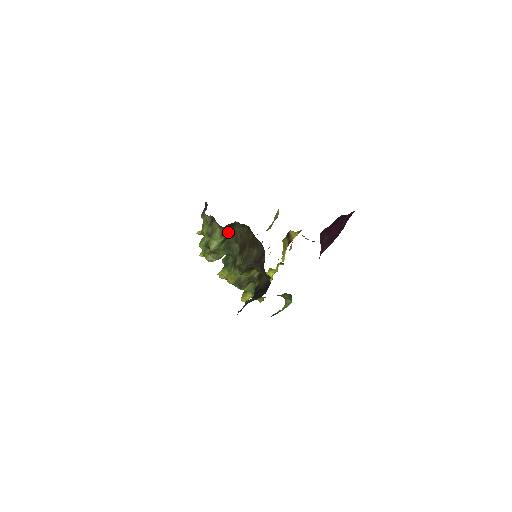
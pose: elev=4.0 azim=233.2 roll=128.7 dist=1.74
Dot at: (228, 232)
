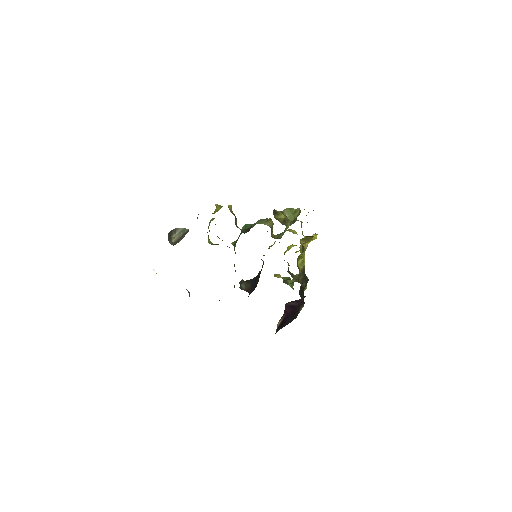
Dot at: occluded
